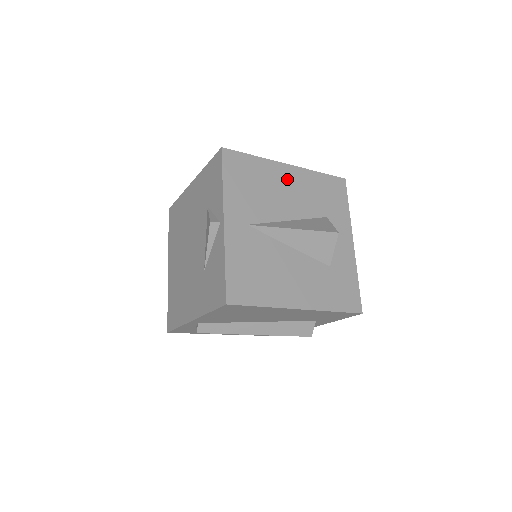
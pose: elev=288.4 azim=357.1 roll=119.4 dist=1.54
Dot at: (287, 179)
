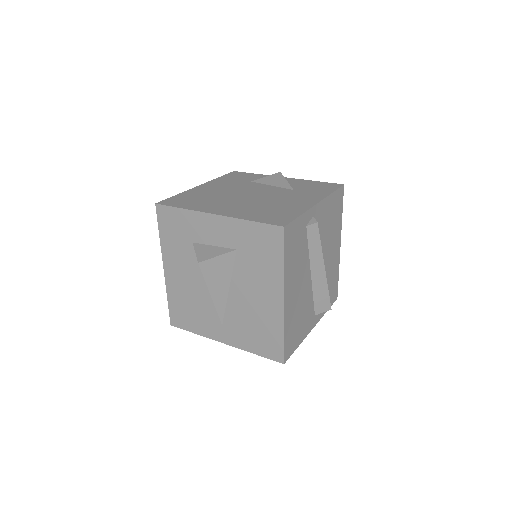
Dot at: occluded
